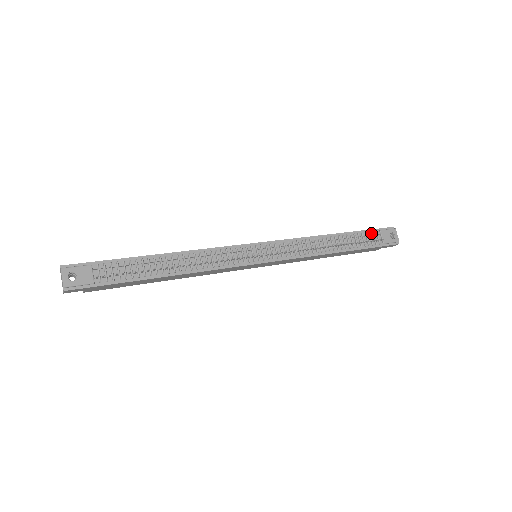
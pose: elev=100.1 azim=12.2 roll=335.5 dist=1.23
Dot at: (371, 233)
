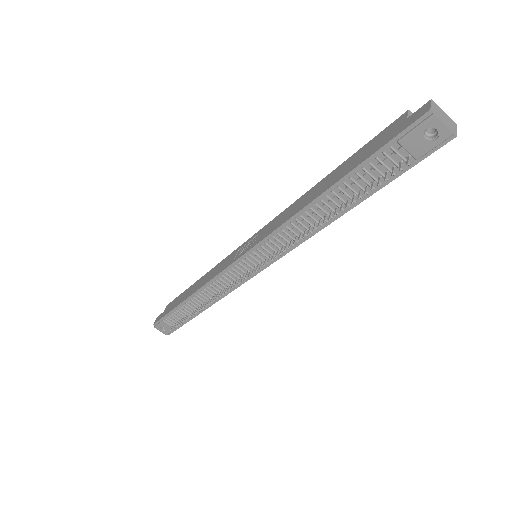
Dot at: (382, 156)
